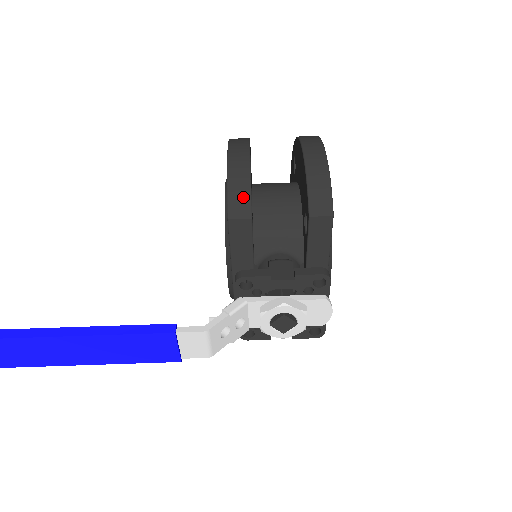
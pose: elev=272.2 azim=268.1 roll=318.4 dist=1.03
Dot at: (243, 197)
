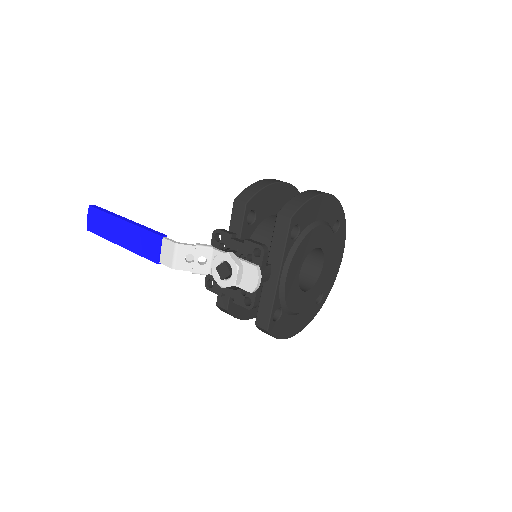
Dot at: (251, 193)
